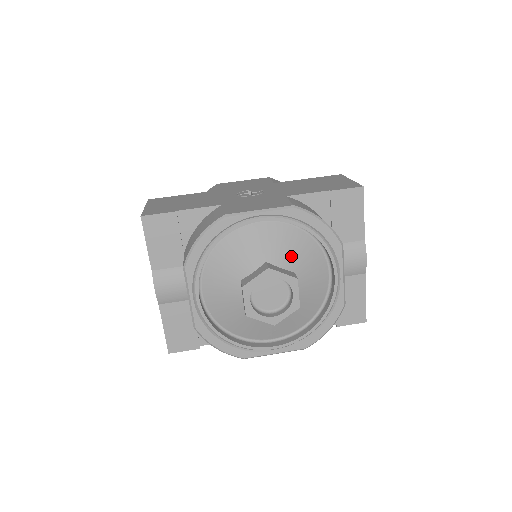
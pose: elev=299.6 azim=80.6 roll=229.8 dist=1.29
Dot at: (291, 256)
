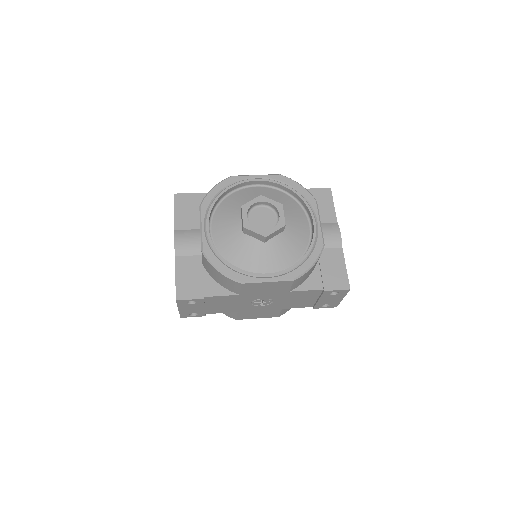
Dot at: occluded
